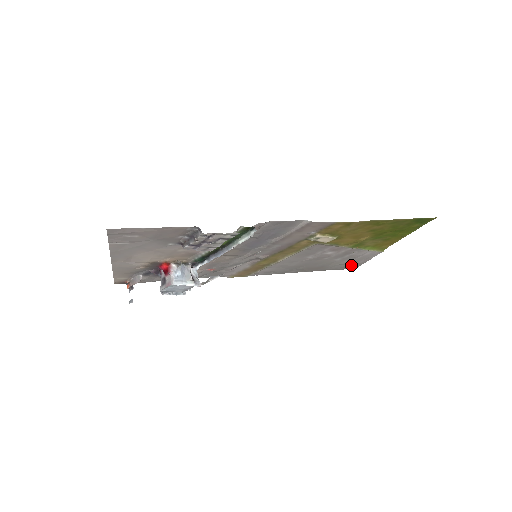
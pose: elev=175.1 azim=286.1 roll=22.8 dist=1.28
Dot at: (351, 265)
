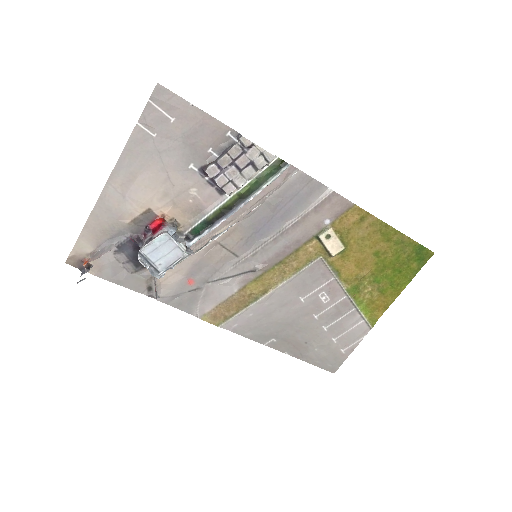
Dot at: (333, 357)
